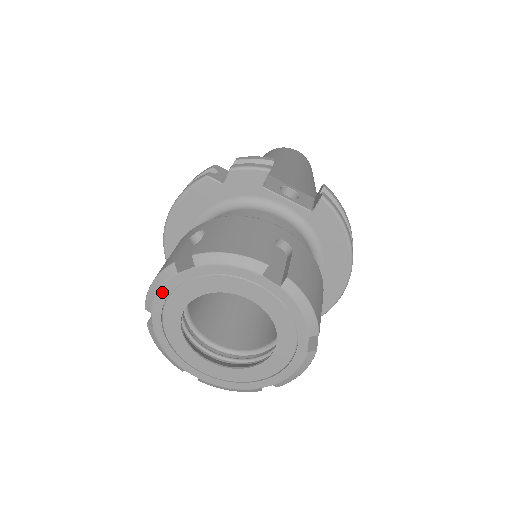
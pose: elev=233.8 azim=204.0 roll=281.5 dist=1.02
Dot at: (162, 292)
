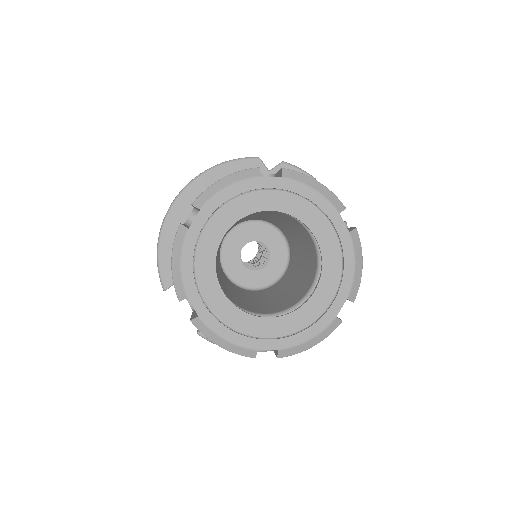
Dot at: (230, 190)
